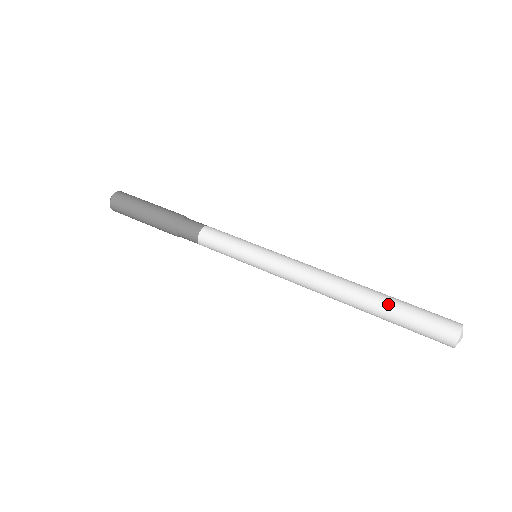
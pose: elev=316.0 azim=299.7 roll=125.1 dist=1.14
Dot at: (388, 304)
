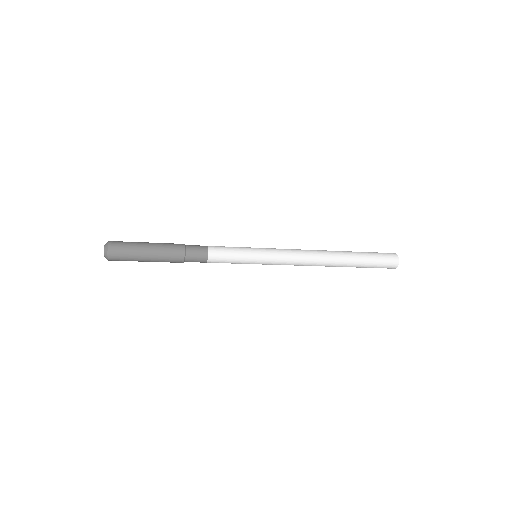
Dot at: occluded
